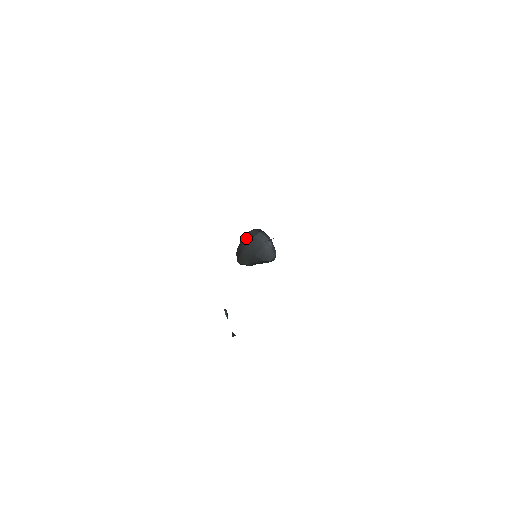
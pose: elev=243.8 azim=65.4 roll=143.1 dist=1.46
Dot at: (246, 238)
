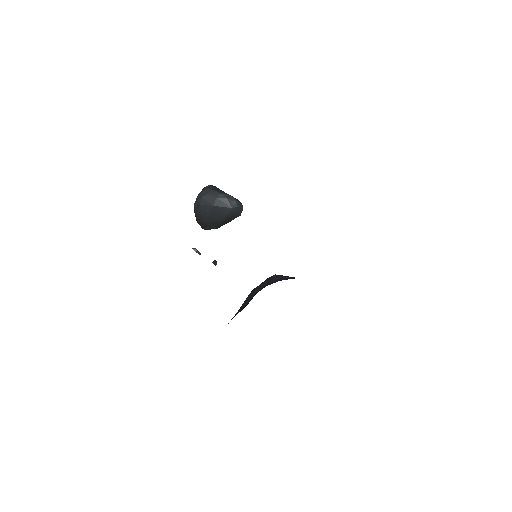
Dot at: (203, 208)
